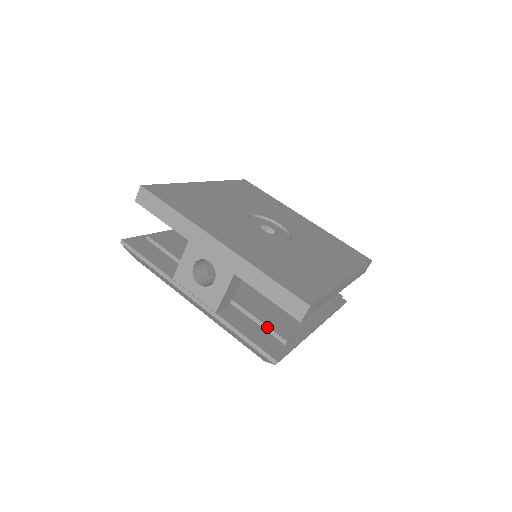
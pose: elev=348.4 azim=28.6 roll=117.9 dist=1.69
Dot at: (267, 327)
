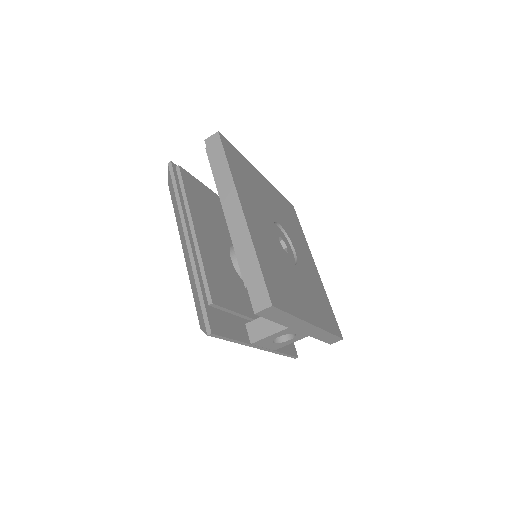
Dot at: occluded
